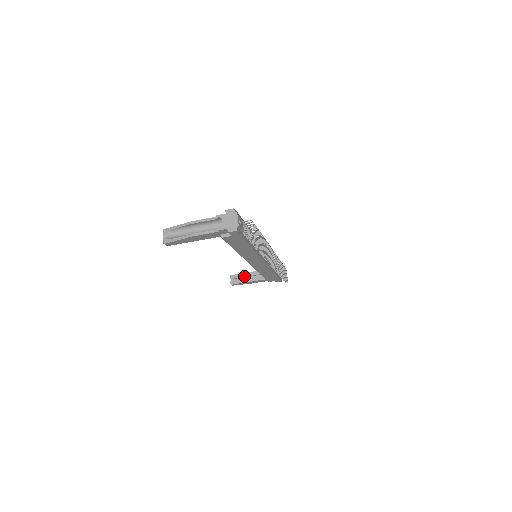
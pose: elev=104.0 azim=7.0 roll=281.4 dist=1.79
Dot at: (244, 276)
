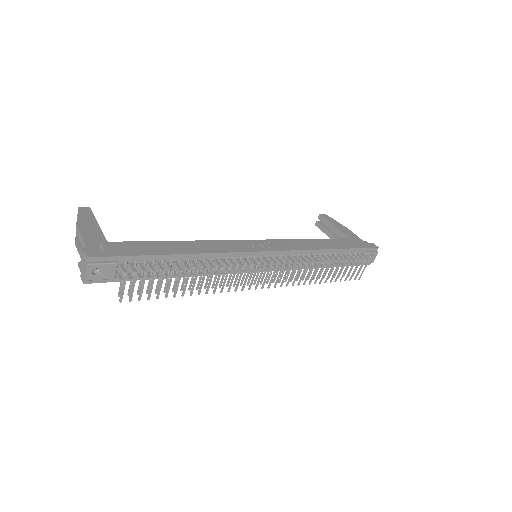
Dot at: (330, 227)
